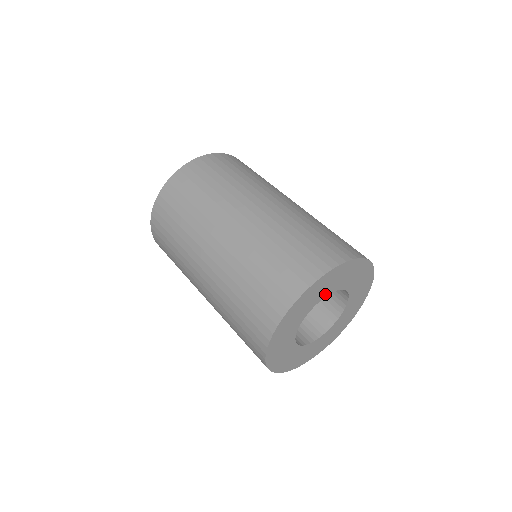
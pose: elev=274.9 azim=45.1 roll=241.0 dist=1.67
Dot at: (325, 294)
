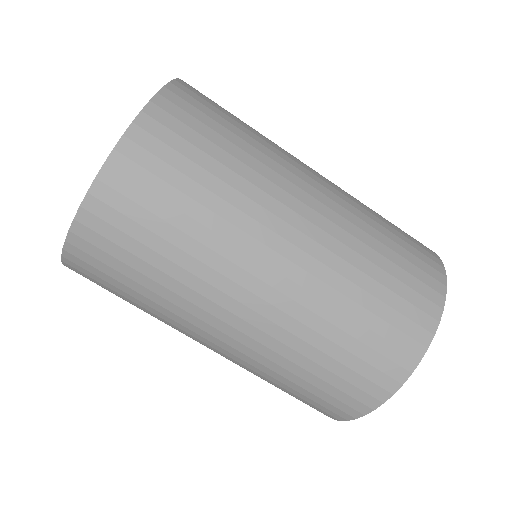
Dot at: occluded
